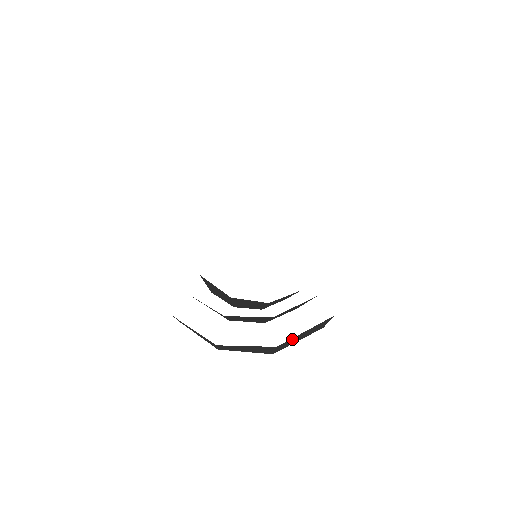
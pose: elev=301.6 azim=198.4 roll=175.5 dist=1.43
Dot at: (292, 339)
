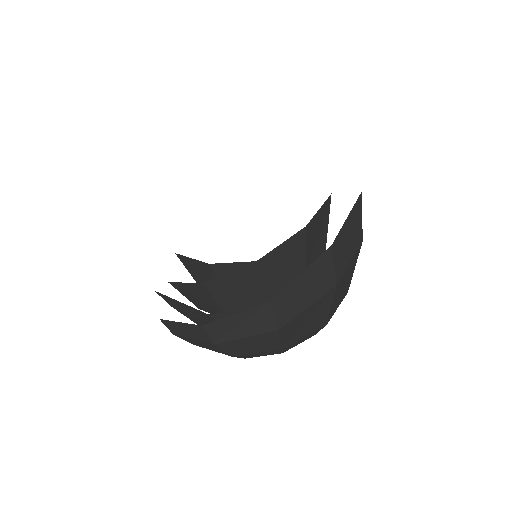
Dot at: (289, 291)
